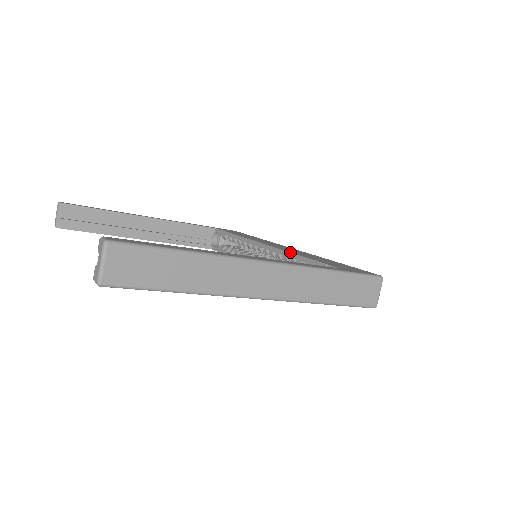
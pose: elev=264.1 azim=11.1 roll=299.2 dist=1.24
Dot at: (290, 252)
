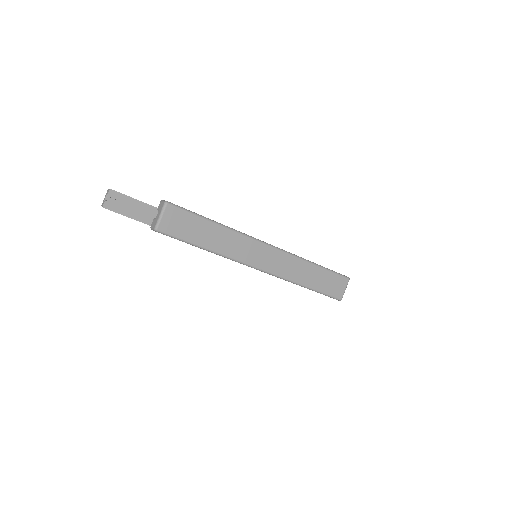
Dot at: occluded
